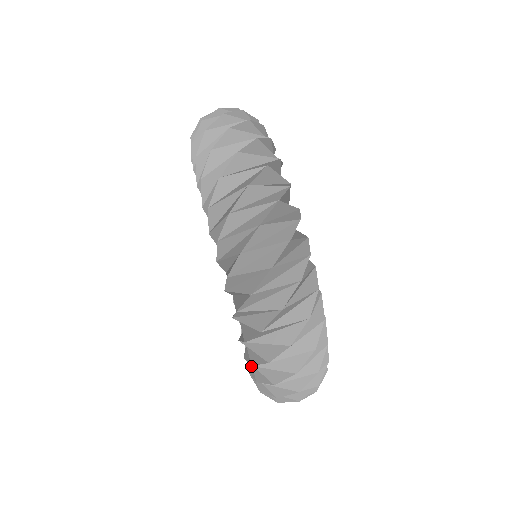
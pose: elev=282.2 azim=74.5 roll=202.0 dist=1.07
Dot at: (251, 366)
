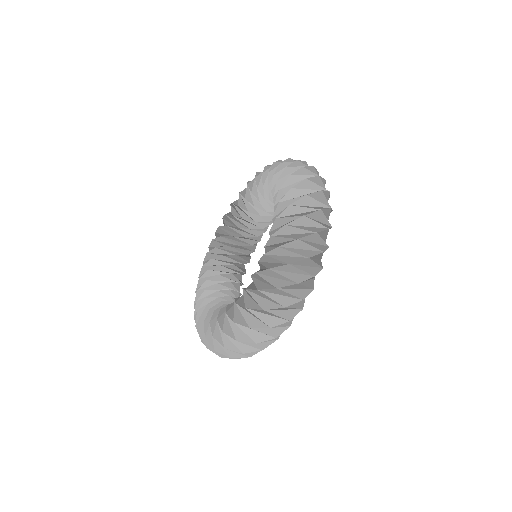
Dot at: (203, 319)
